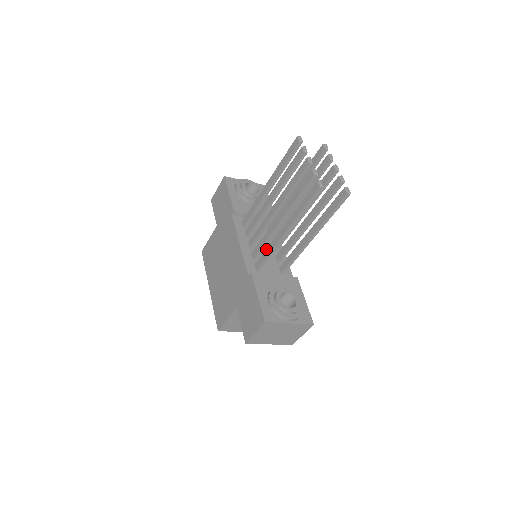
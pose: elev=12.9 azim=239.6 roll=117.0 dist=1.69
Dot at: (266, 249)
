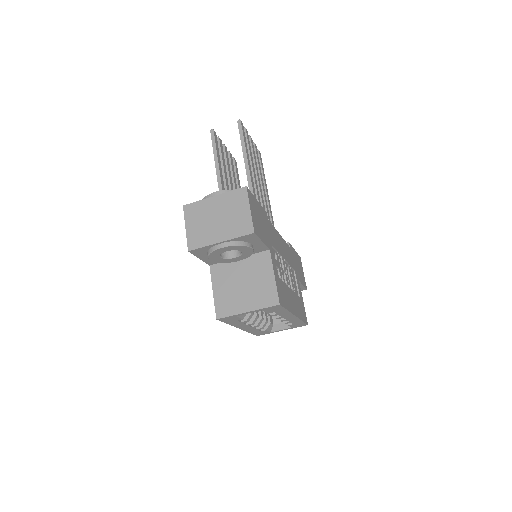
Dot at: occluded
